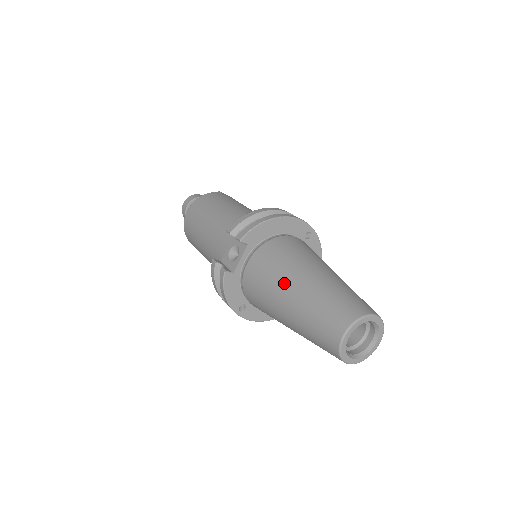
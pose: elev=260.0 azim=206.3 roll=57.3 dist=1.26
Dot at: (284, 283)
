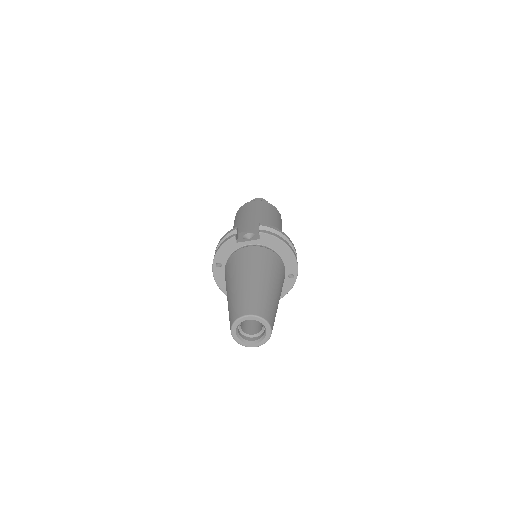
Dot at: (253, 271)
